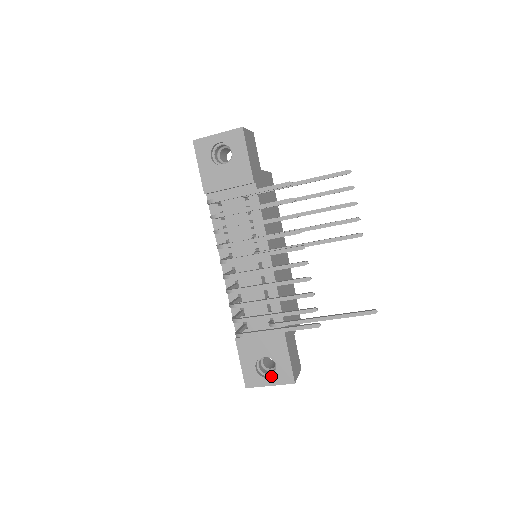
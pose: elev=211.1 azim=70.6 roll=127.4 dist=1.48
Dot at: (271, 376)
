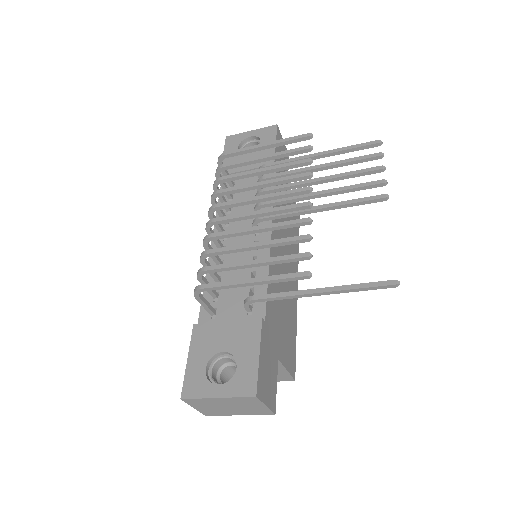
Dot at: (224, 383)
